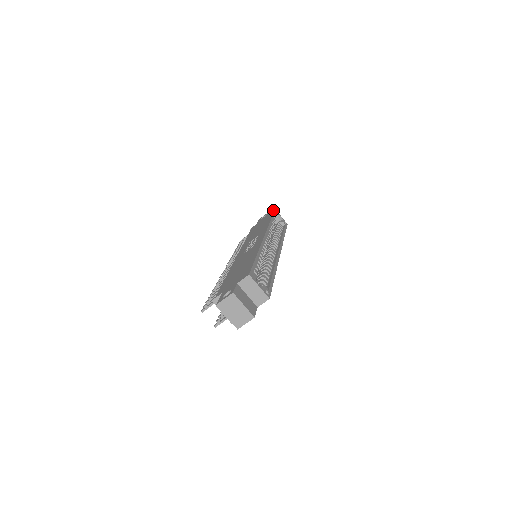
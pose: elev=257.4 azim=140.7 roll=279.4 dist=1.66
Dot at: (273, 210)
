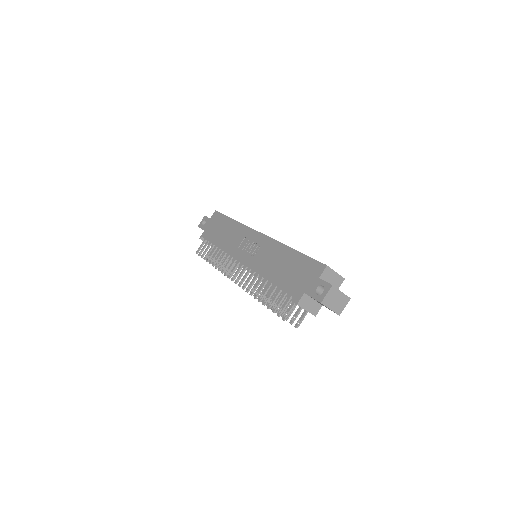
Dot at: (215, 212)
